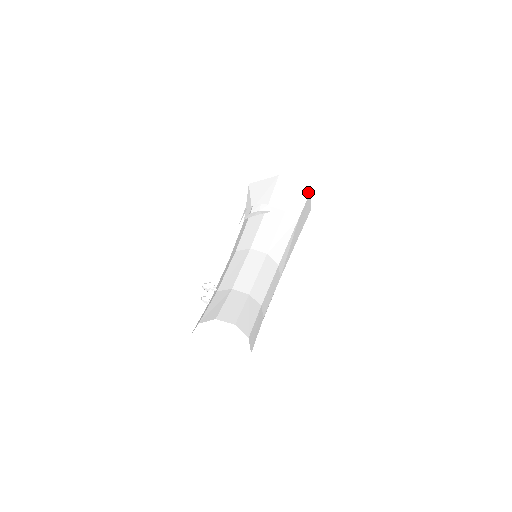
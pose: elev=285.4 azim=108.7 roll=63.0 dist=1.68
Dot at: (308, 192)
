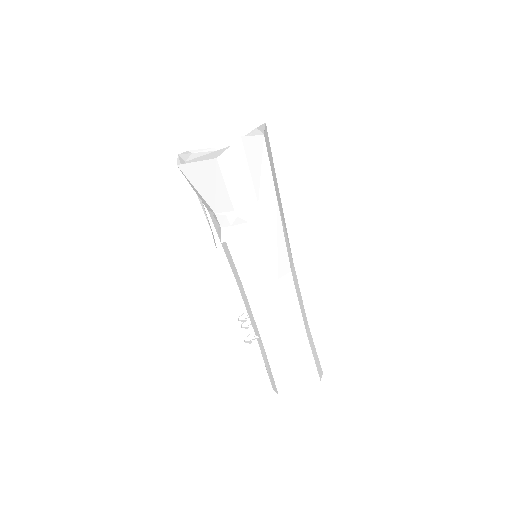
Dot at: (262, 140)
